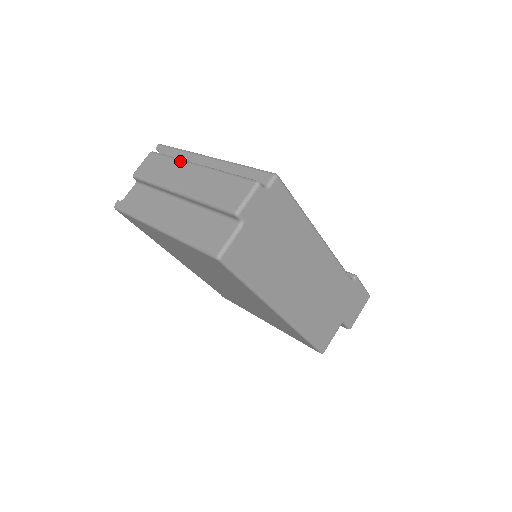
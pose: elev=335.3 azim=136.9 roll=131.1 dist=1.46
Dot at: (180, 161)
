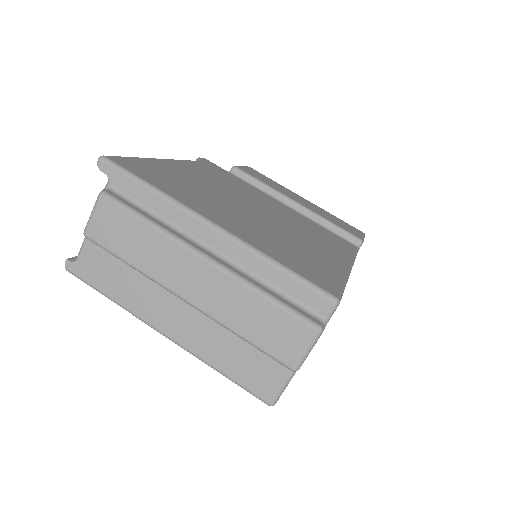
Dot at: (170, 240)
